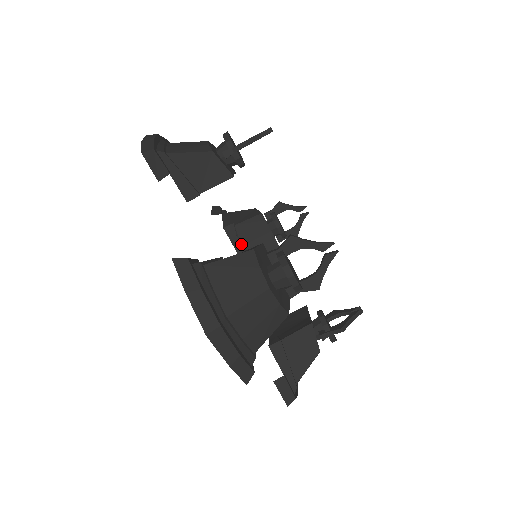
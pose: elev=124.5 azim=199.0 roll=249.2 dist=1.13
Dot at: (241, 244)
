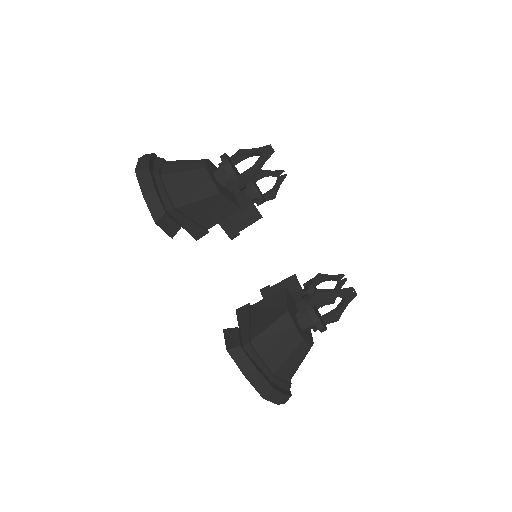
Dot at: occluded
